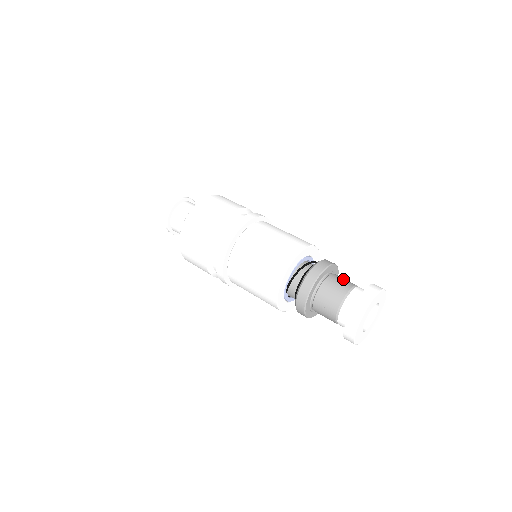
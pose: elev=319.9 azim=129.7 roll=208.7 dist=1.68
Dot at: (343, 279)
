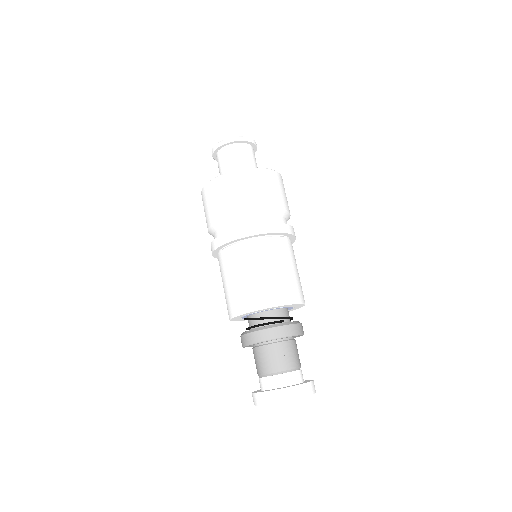
Dot at: (276, 357)
